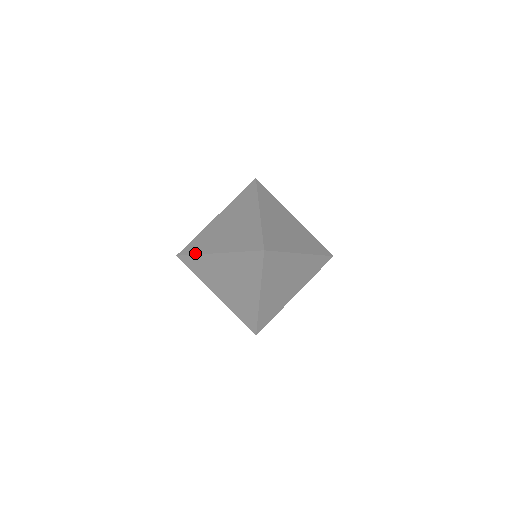
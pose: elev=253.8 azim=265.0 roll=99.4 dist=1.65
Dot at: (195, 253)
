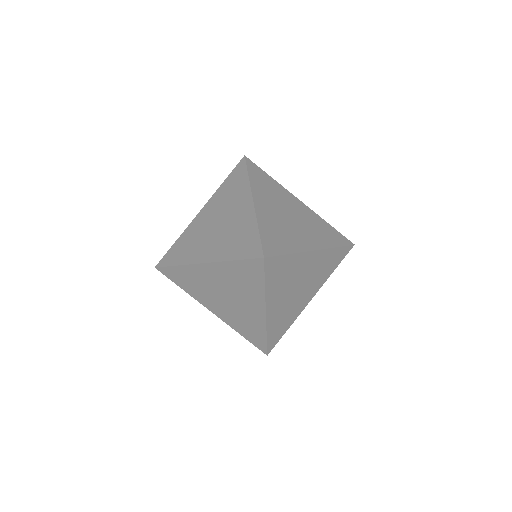
Dot at: (177, 241)
